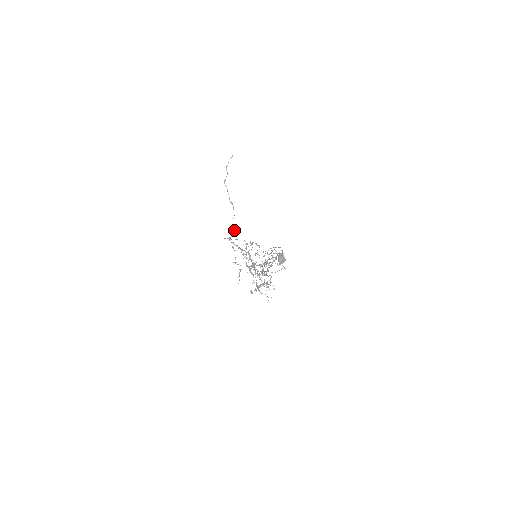
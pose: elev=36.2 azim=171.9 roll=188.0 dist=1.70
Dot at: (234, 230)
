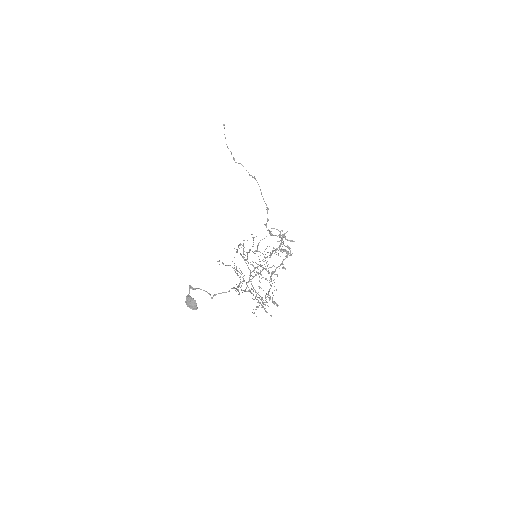
Dot at: (267, 210)
